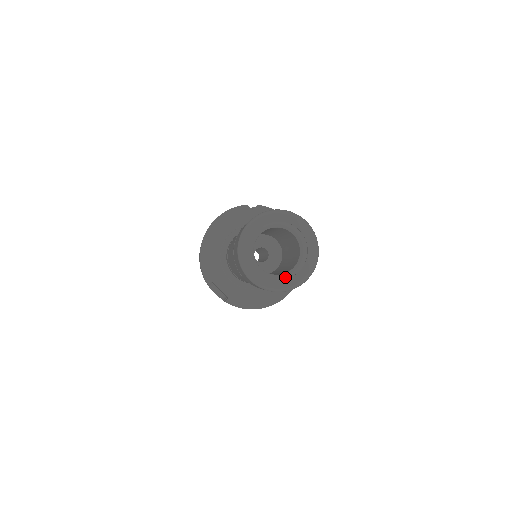
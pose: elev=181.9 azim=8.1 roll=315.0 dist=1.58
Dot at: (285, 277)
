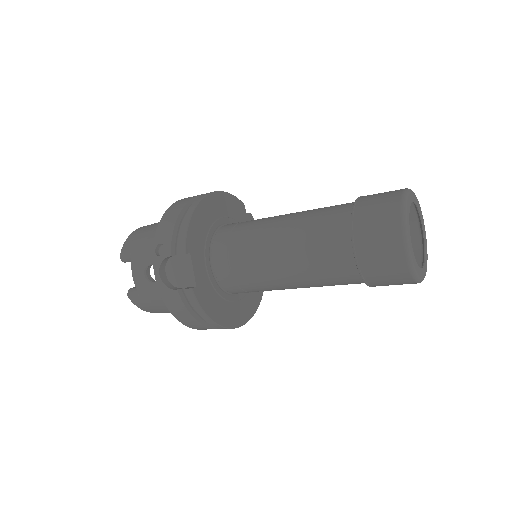
Dot at: occluded
